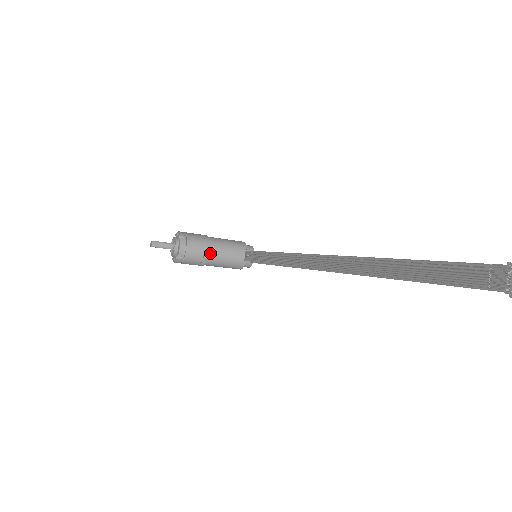
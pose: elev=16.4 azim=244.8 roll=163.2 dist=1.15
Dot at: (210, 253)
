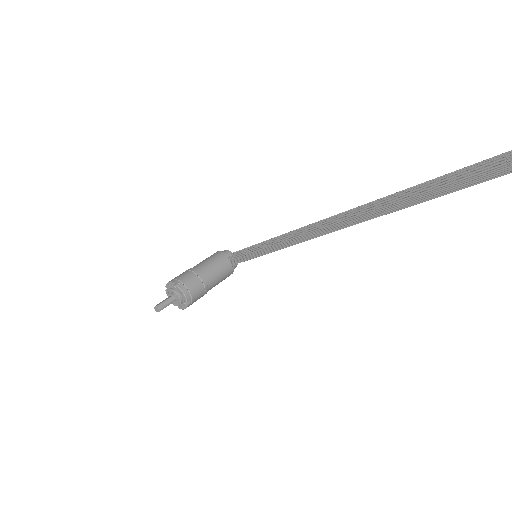
Dot at: (206, 280)
